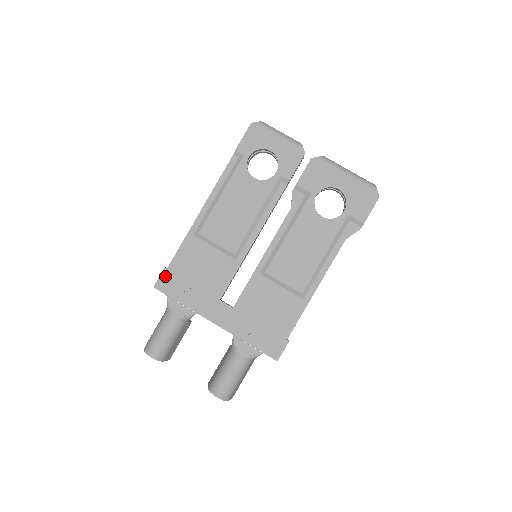
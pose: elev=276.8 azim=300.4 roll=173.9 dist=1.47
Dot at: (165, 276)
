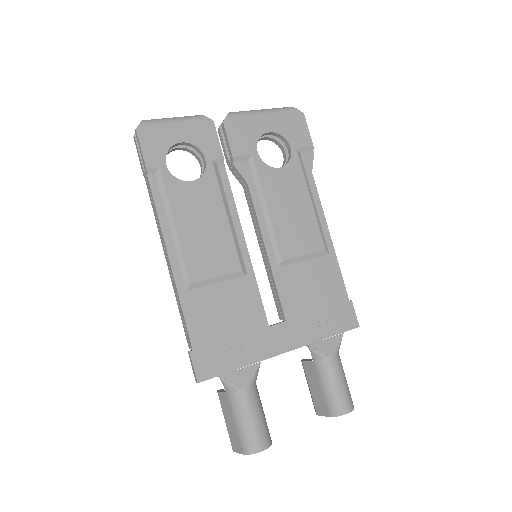
Dot at: (198, 360)
